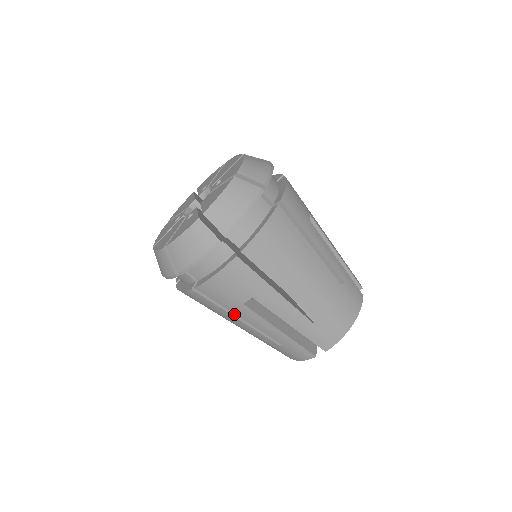
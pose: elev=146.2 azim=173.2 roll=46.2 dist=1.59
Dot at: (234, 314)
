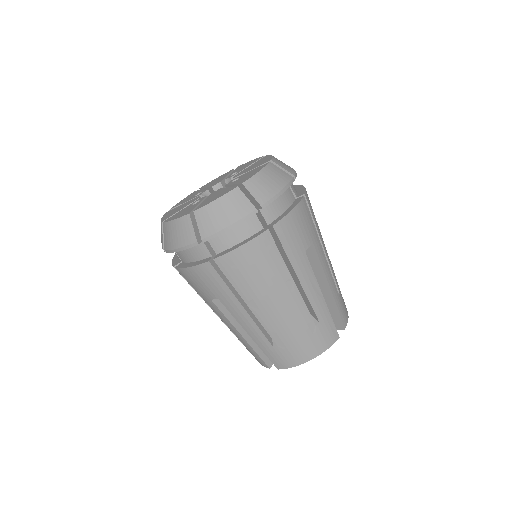
Dot at: occluded
